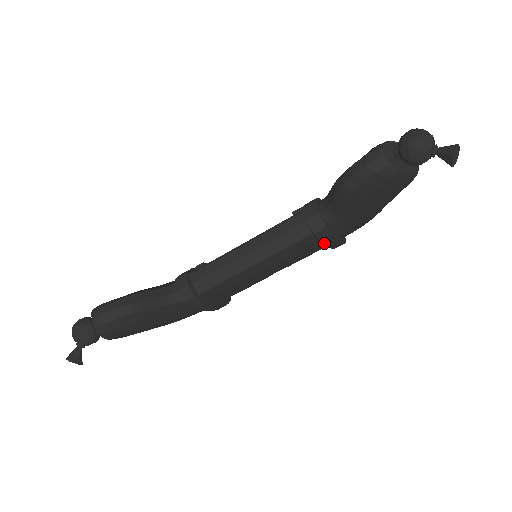
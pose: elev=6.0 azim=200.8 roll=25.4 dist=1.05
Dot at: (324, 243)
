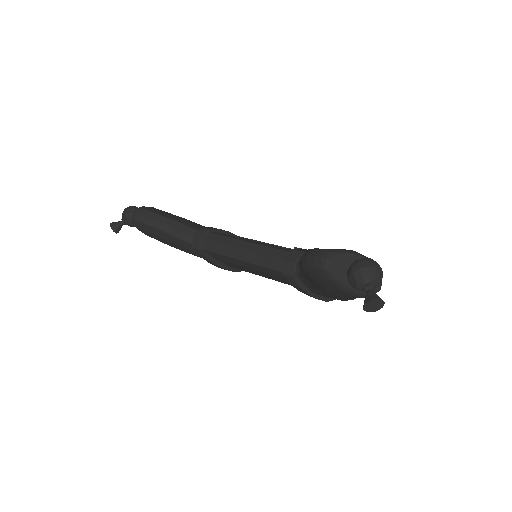
Dot at: (294, 287)
